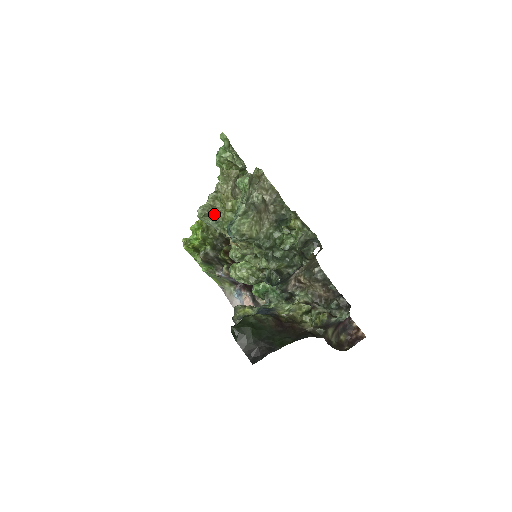
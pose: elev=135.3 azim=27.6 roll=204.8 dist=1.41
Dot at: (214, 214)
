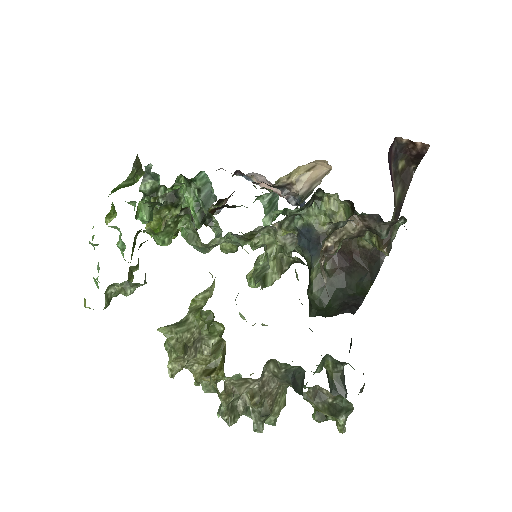
Dot at: occluded
